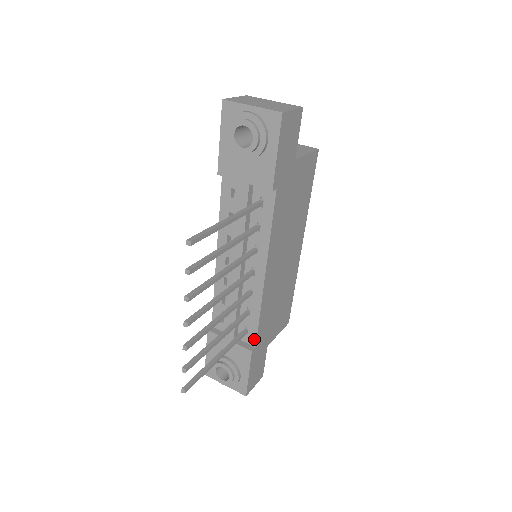
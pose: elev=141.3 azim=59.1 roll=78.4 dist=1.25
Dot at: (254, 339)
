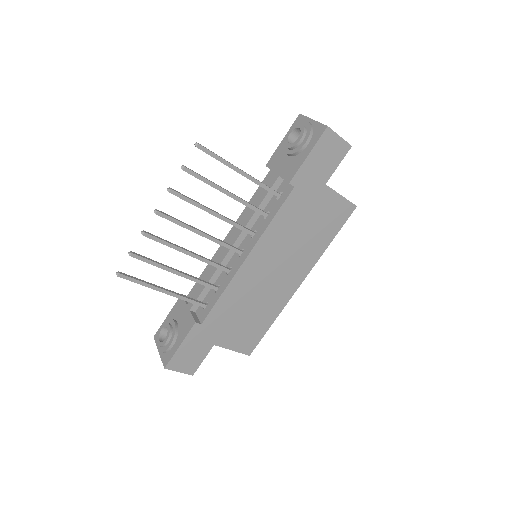
Dot at: (205, 316)
